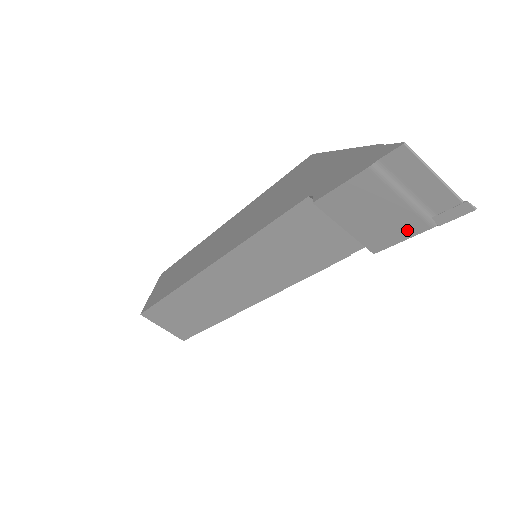
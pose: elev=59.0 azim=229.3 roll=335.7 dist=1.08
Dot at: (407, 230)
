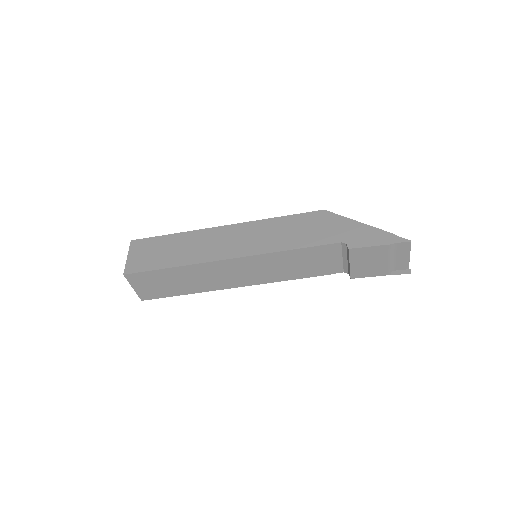
Dot at: (377, 273)
